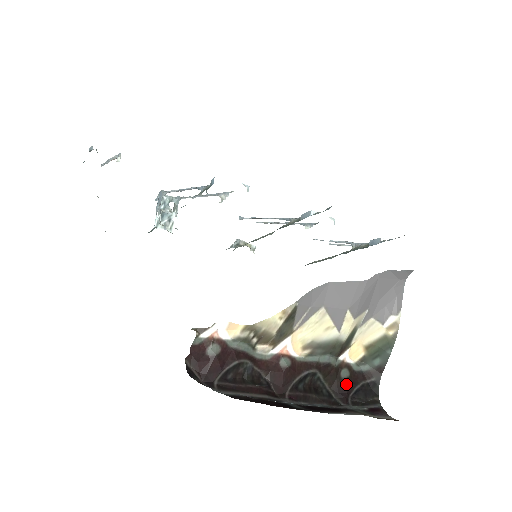
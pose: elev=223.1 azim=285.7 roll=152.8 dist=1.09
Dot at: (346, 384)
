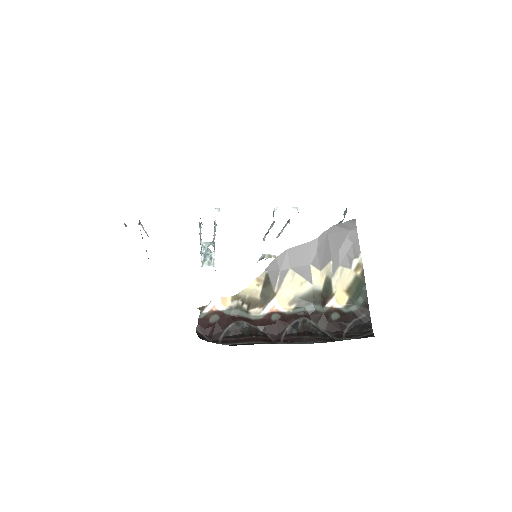
Dot at: (338, 324)
